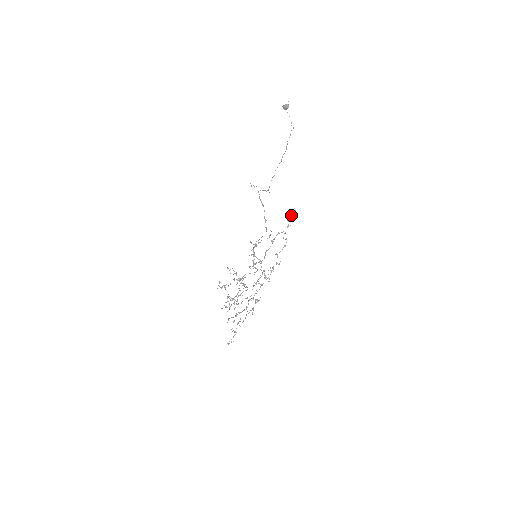
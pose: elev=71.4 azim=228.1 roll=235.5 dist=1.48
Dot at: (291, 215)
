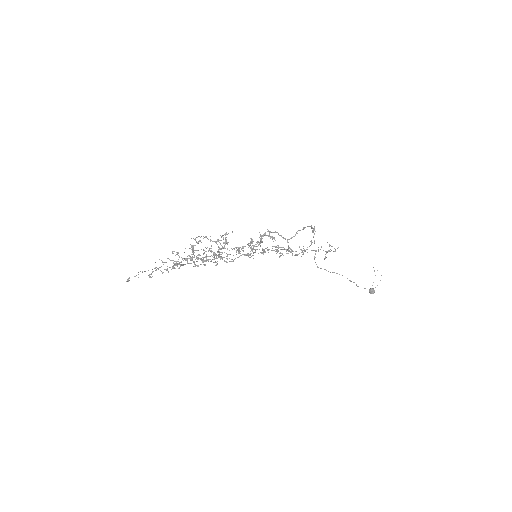
Dot at: occluded
